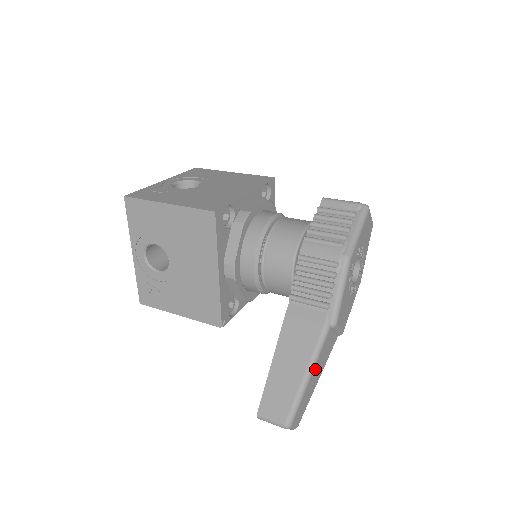
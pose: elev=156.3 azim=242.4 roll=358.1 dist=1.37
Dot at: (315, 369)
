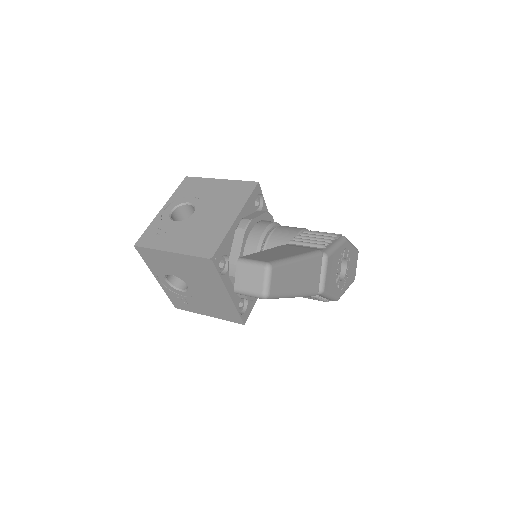
Dot at: (303, 265)
